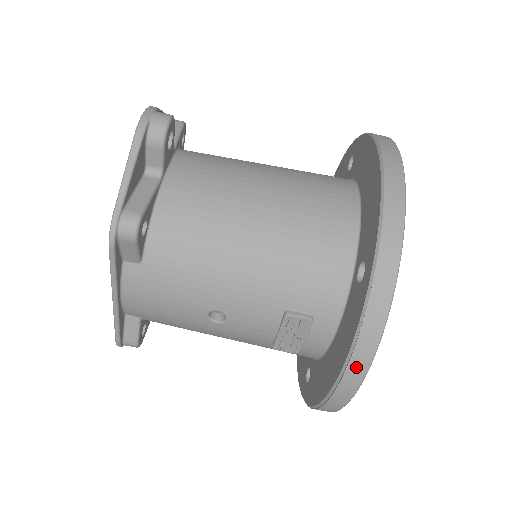
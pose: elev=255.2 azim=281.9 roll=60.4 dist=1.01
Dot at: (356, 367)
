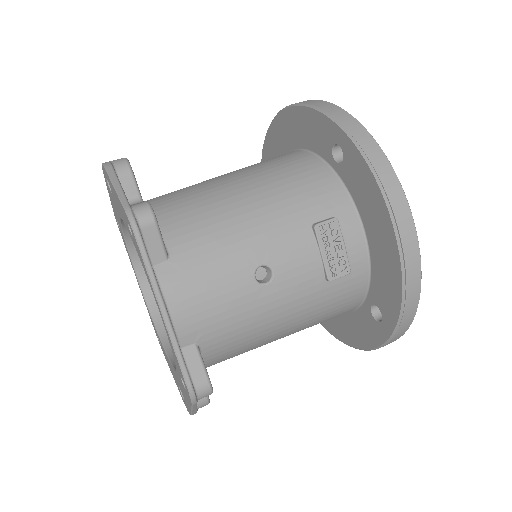
Dot at: (396, 199)
